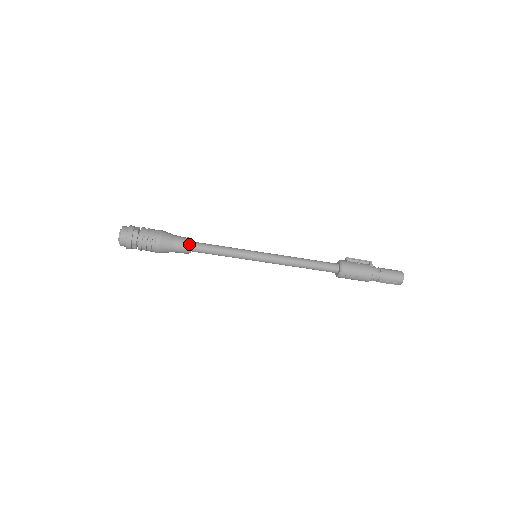
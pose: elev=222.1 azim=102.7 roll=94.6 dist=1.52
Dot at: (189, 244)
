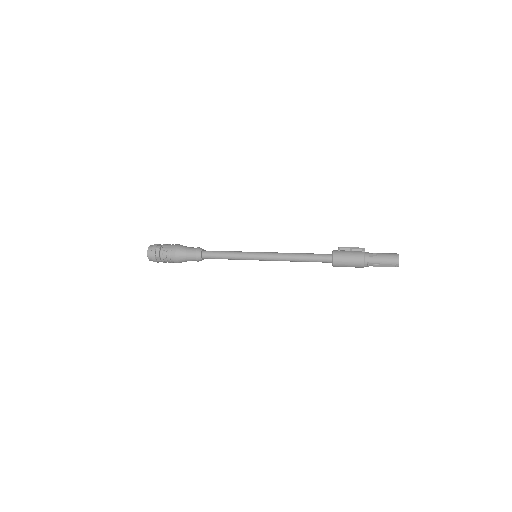
Dot at: (199, 252)
